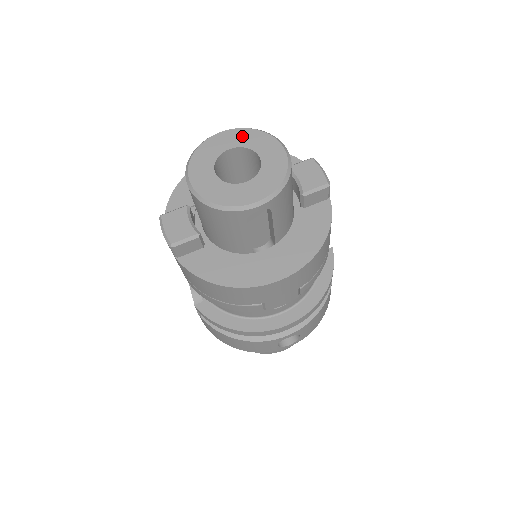
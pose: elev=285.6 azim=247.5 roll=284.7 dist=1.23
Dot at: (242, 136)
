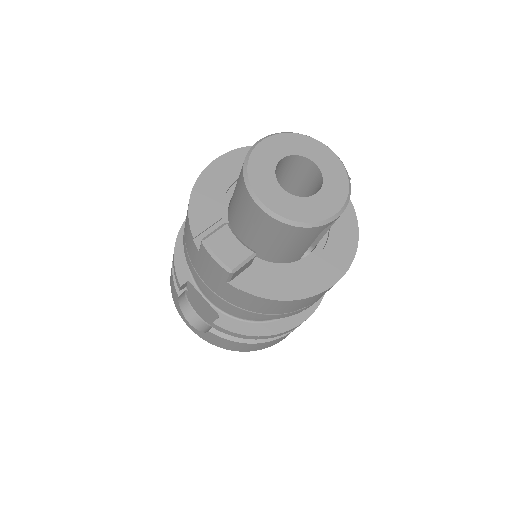
Dot at: (287, 142)
